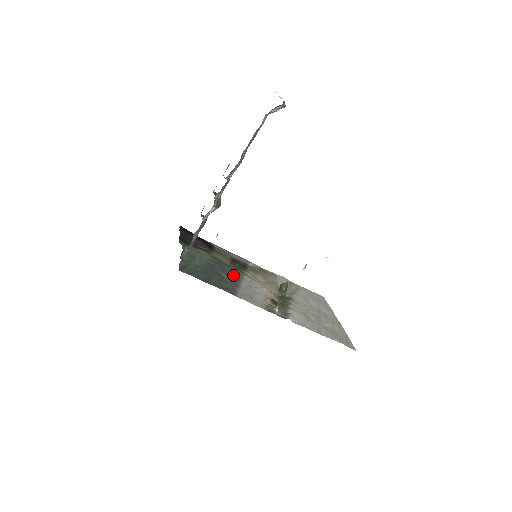
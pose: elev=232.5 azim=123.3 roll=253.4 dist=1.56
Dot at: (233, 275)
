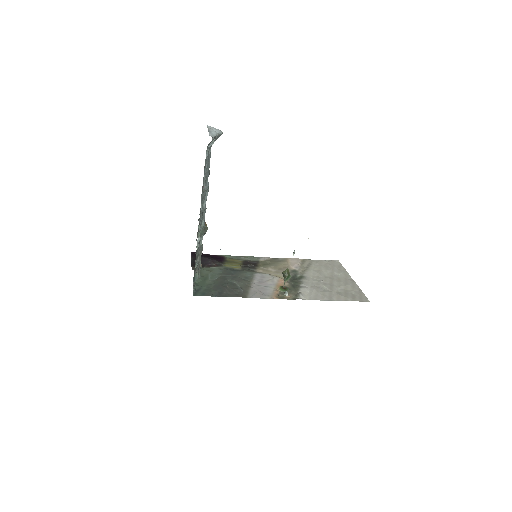
Dot at: (244, 278)
